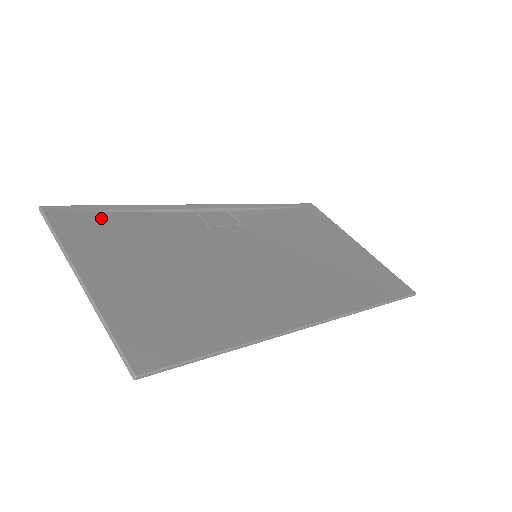
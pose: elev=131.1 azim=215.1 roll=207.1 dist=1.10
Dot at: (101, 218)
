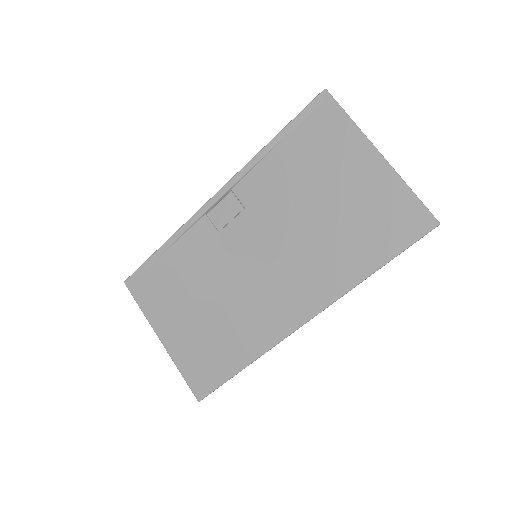
Dot at: (153, 273)
